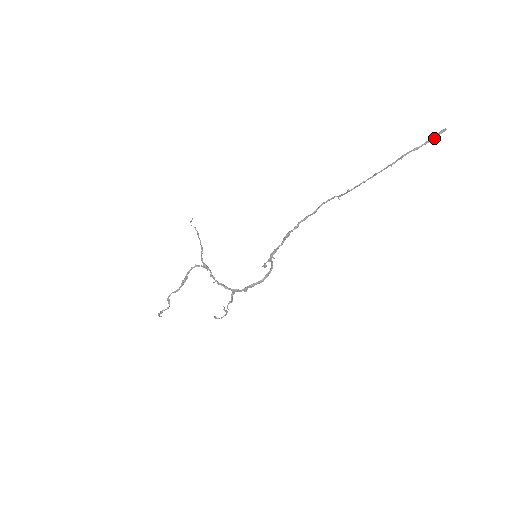
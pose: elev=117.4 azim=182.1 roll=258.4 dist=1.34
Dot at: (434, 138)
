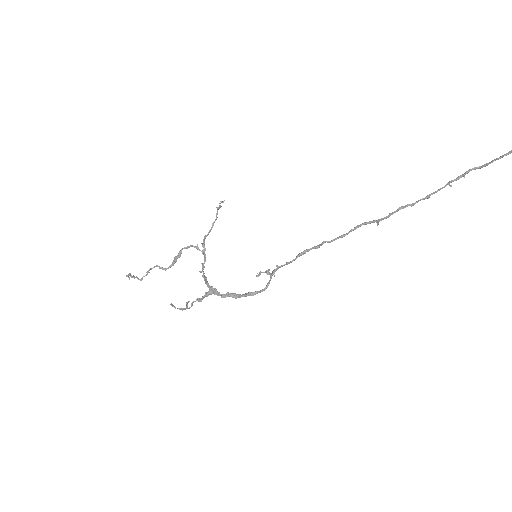
Dot at: (511, 151)
